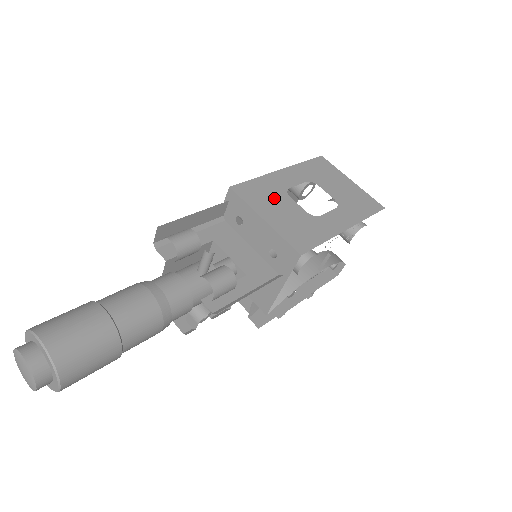
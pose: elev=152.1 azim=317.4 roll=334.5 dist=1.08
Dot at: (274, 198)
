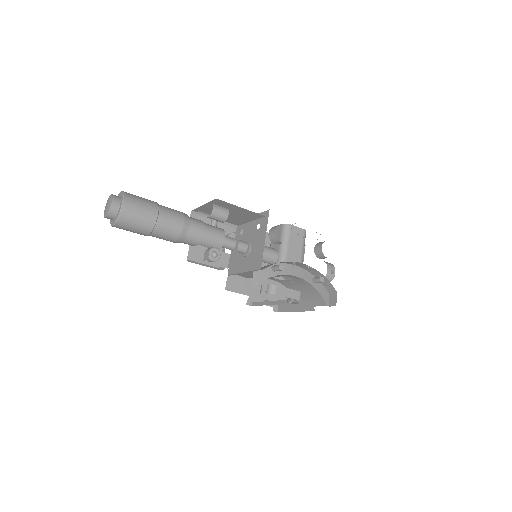
Dot at: occluded
